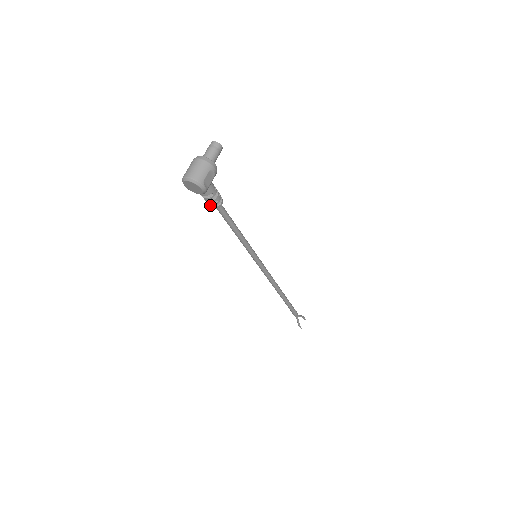
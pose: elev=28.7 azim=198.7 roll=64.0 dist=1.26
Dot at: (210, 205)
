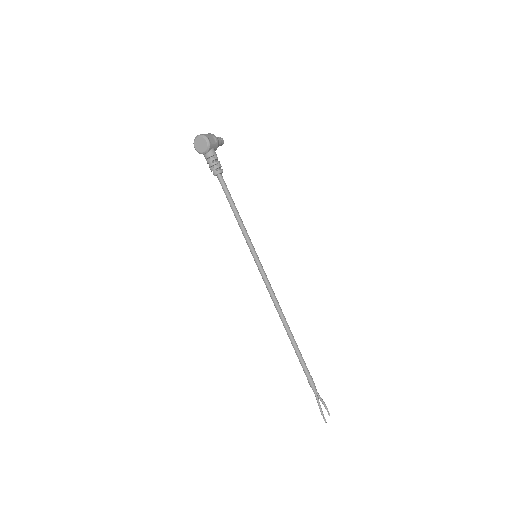
Dot at: (213, 169)
